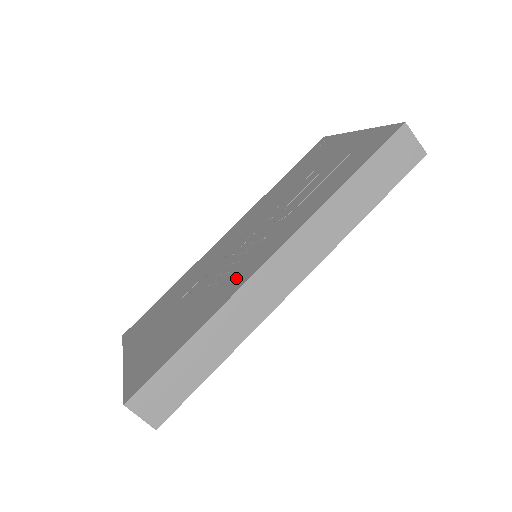
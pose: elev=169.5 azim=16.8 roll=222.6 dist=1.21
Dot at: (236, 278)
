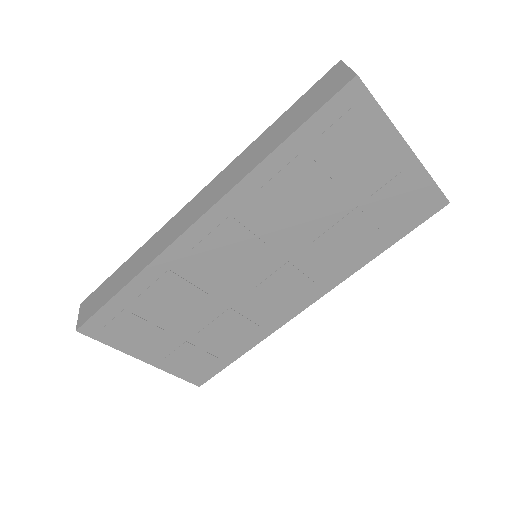
Dot at: occluded
